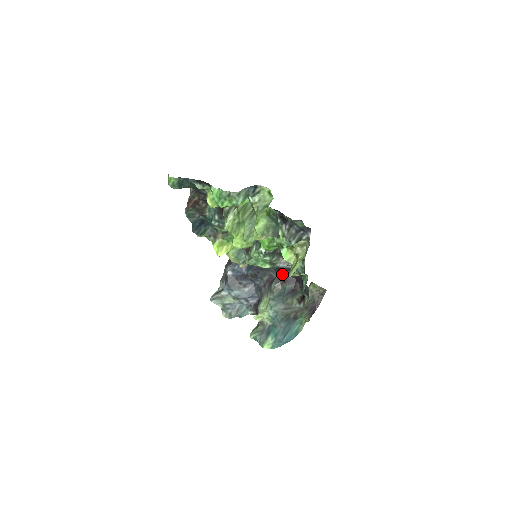
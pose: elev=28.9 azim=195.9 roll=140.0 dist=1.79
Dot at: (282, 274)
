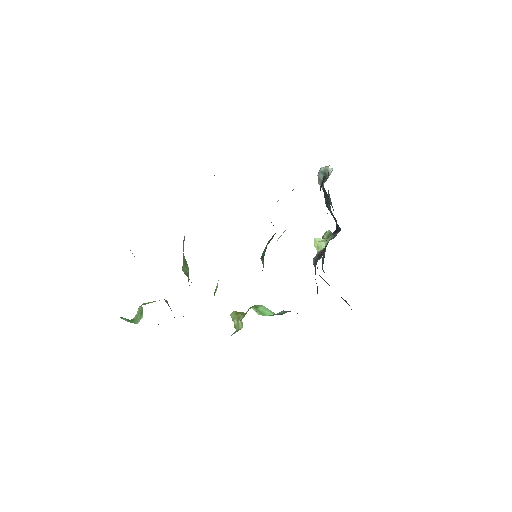
Dot at: occluded
